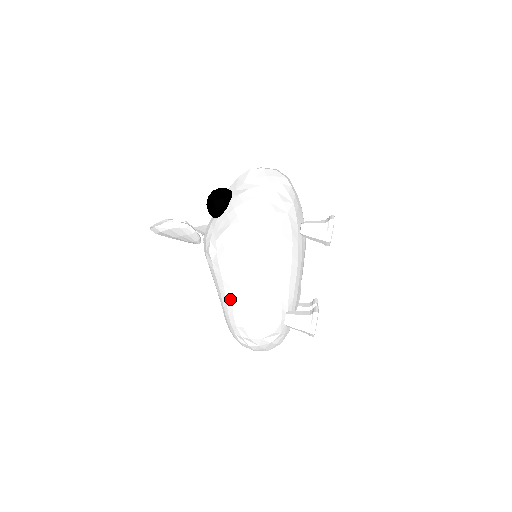
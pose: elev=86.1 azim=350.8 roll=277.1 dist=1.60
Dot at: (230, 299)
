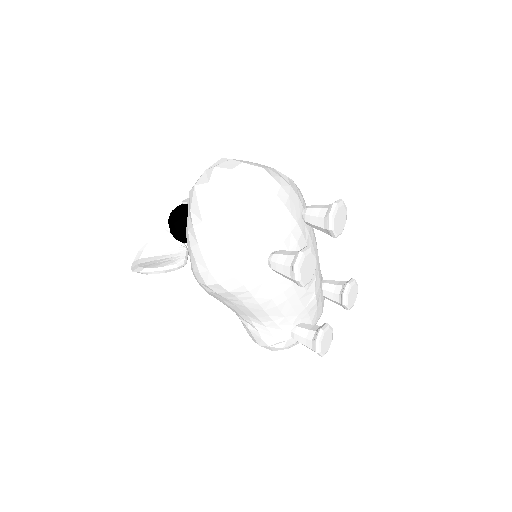
Dot at: occluded
